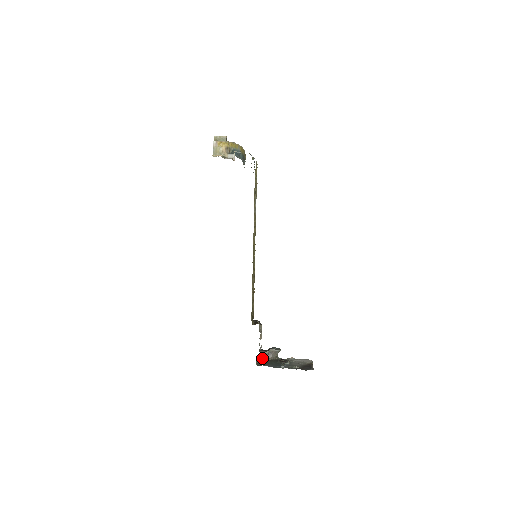
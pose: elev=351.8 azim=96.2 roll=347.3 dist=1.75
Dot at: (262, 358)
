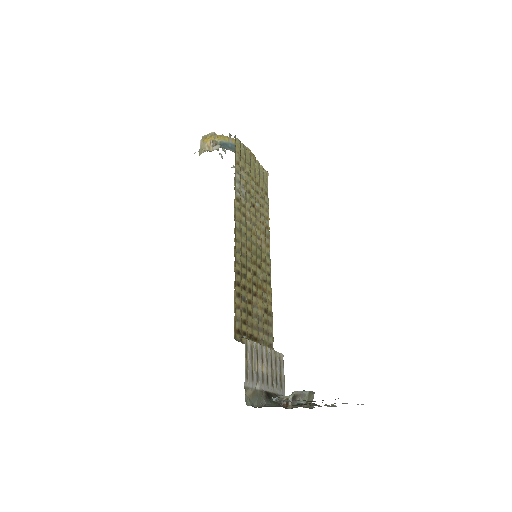
Dot at: (272, 402)
